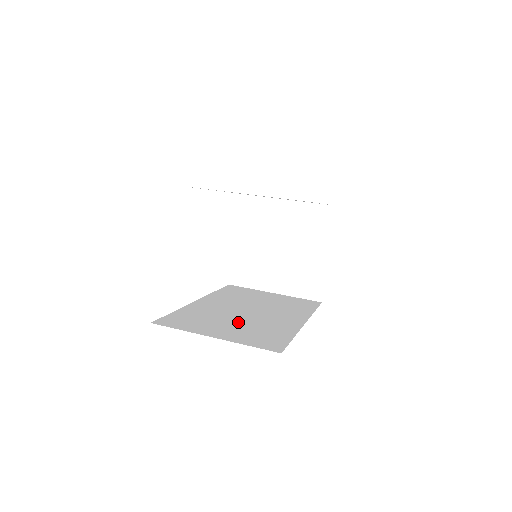
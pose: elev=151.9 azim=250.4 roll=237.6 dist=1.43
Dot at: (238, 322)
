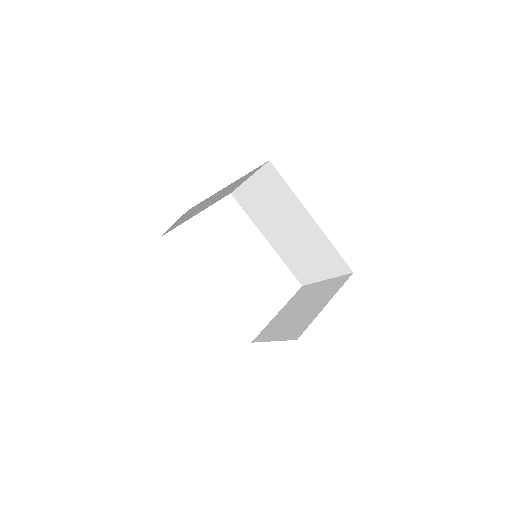
Dot at: occluded
